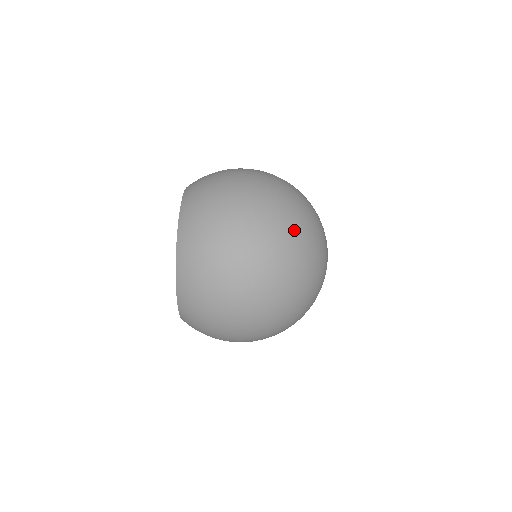
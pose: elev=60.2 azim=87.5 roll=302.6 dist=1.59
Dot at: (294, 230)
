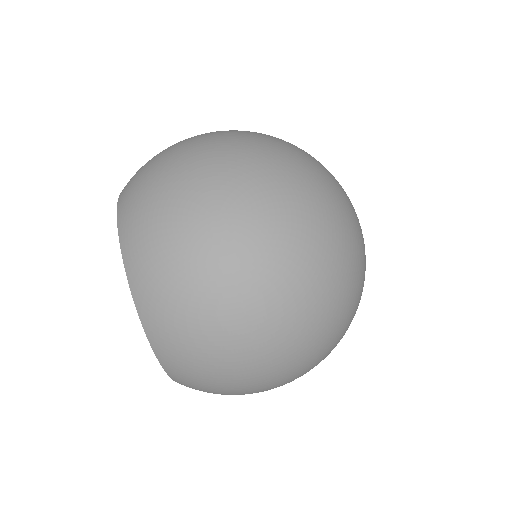
Dot at: occluded
